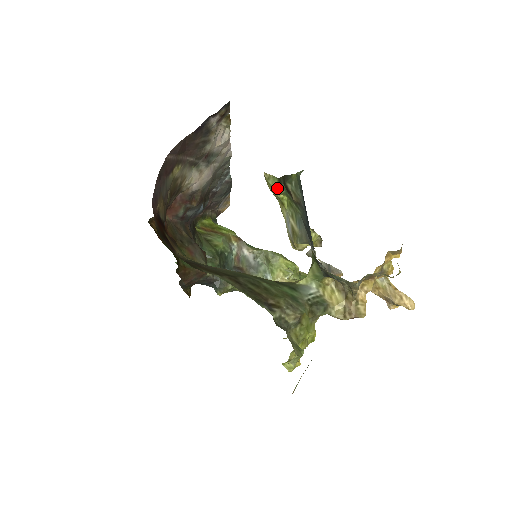
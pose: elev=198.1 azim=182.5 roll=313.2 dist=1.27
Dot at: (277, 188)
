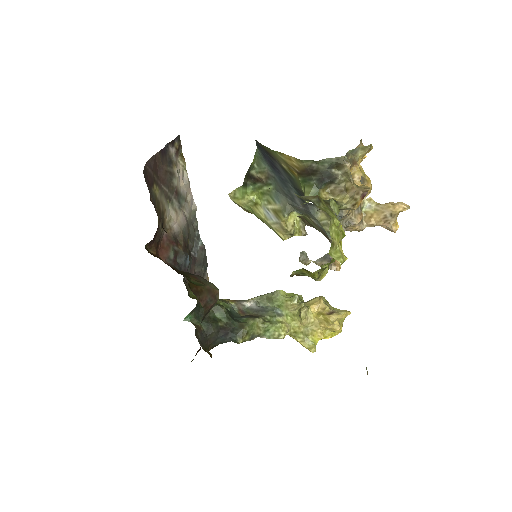
Dot at: (245, 191)
